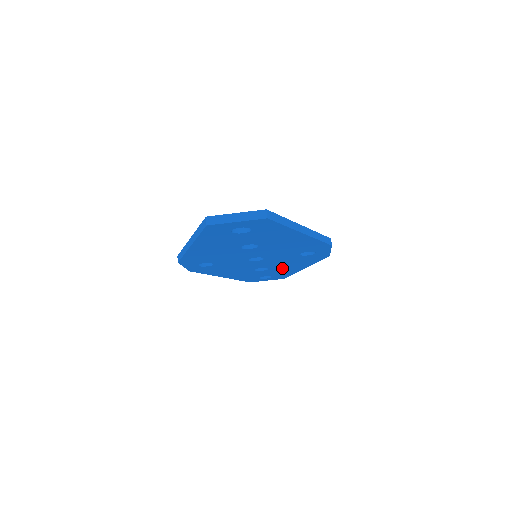
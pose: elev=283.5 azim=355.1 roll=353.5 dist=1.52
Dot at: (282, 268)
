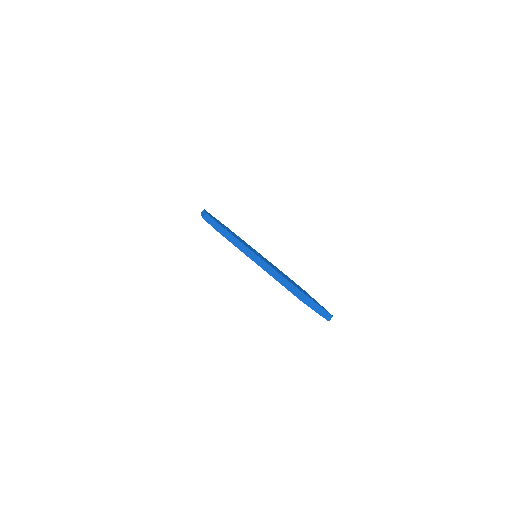
Dot at: occluded
